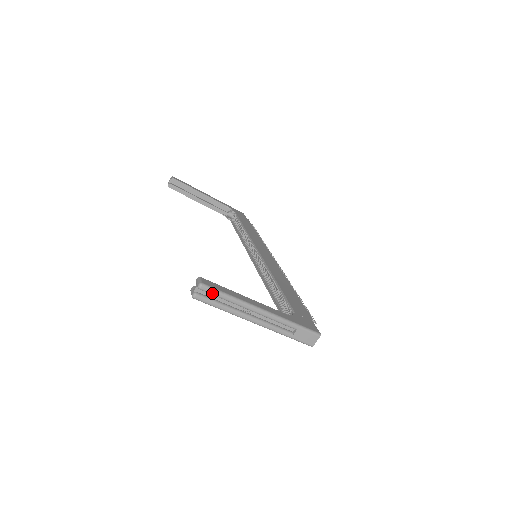
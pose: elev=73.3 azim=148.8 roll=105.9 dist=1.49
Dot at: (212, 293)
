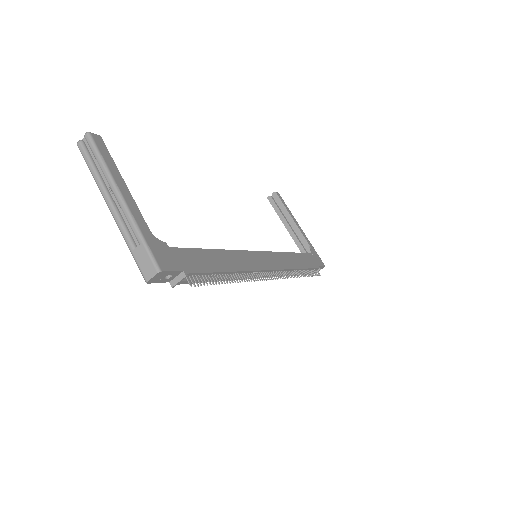
Dot at: (91, 147)
